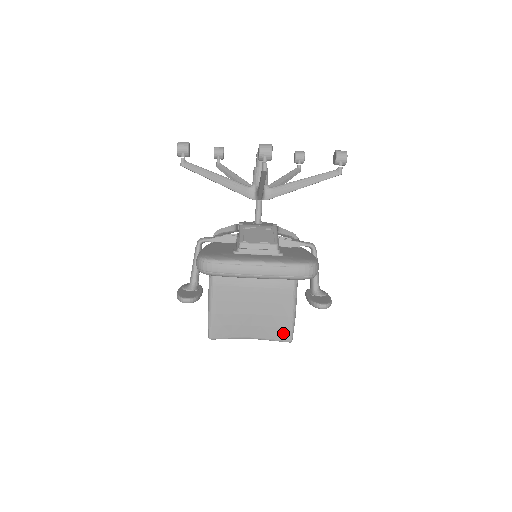
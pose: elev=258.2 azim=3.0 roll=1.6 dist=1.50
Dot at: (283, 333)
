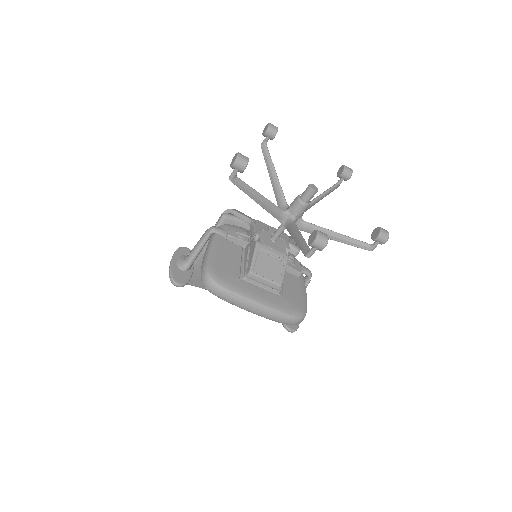
Dot at: occluded
